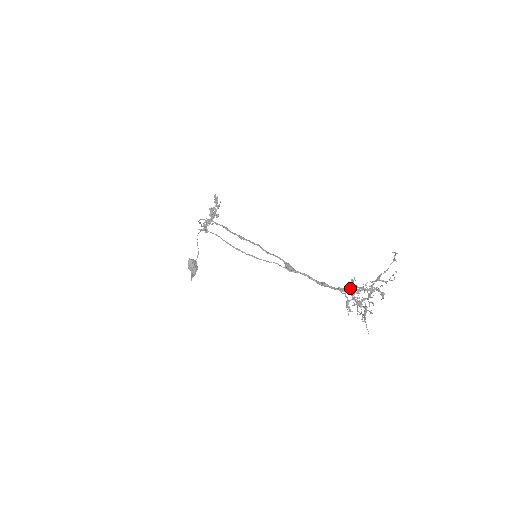
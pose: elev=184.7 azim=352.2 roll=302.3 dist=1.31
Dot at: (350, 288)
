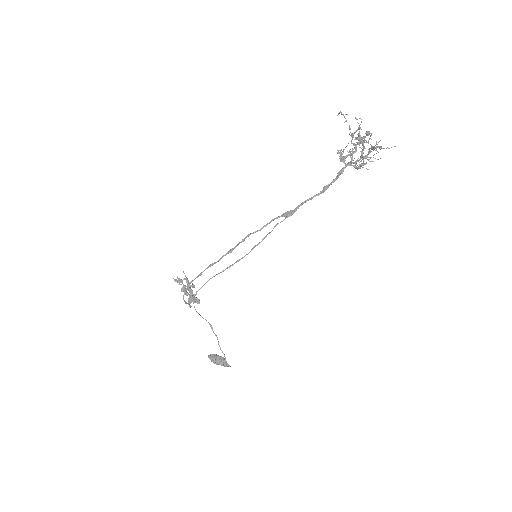
Dot at: (344, 158)
